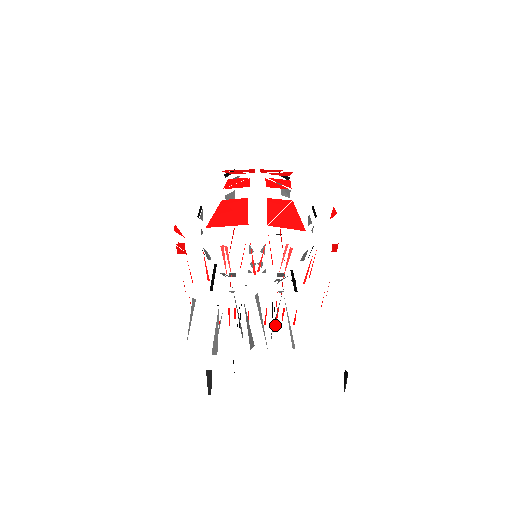
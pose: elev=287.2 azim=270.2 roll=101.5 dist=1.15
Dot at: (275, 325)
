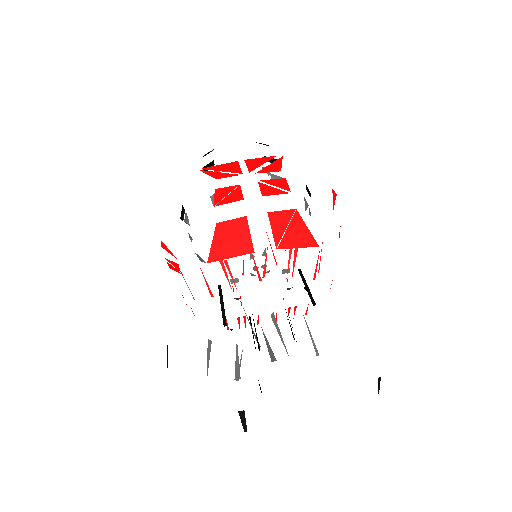
Dot at: occluded
